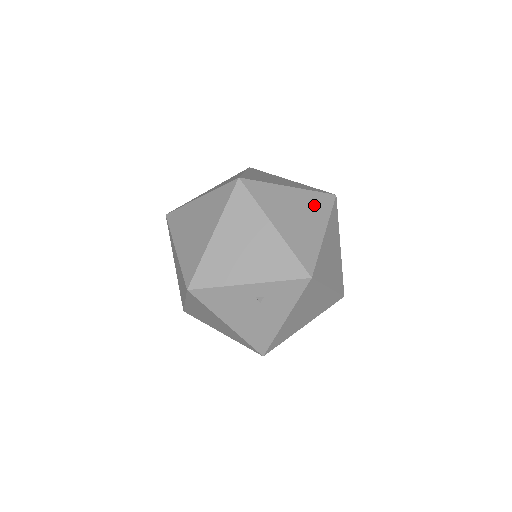
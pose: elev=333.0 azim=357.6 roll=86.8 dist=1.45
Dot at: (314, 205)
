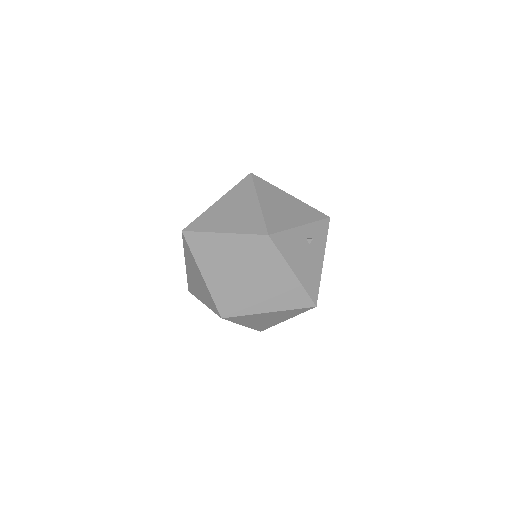
Dot at: occluded
